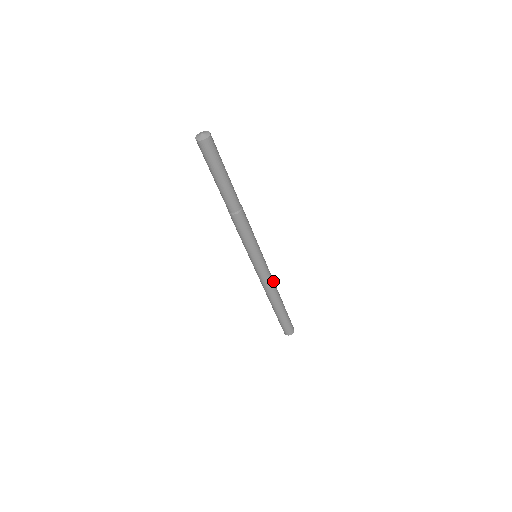
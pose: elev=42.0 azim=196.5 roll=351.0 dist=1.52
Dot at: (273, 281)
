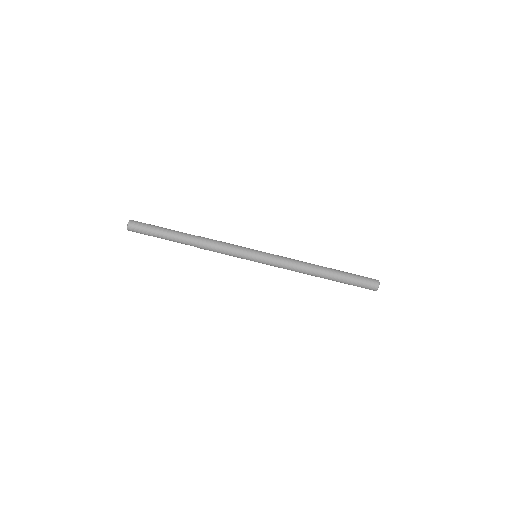
Dot at: (294, 260)
